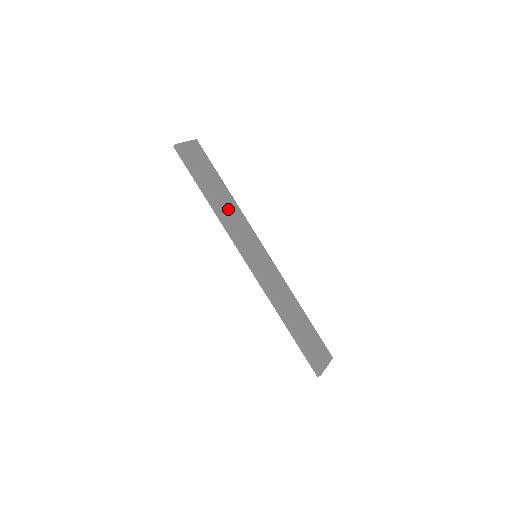
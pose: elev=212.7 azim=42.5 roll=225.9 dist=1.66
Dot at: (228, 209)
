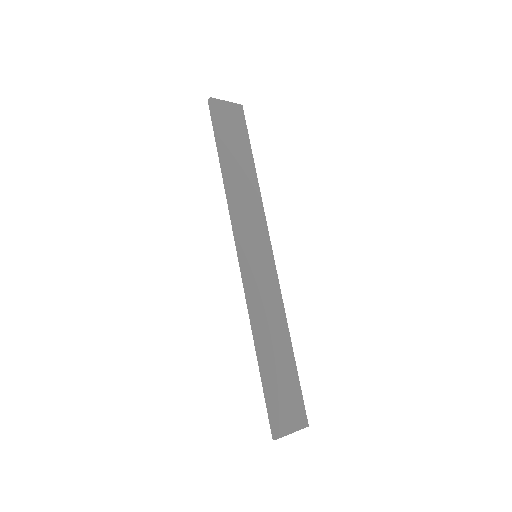
Dot at: (244, 189)
